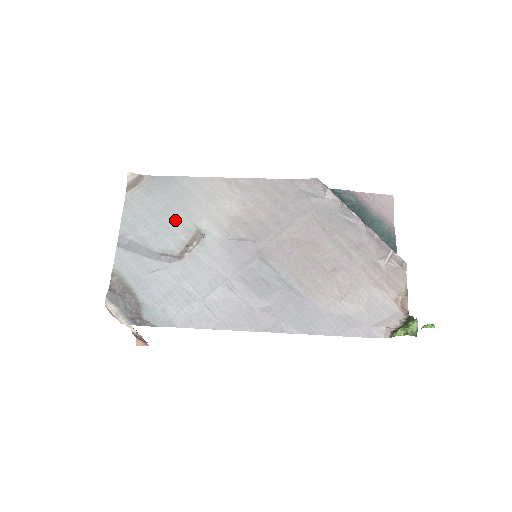
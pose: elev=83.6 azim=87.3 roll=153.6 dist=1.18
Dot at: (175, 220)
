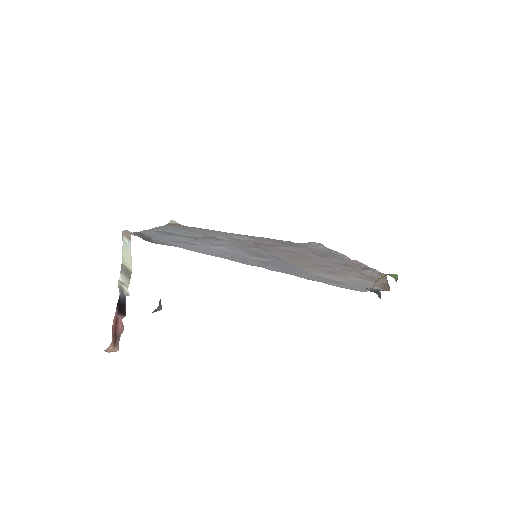
Dot at: (197, 233)
